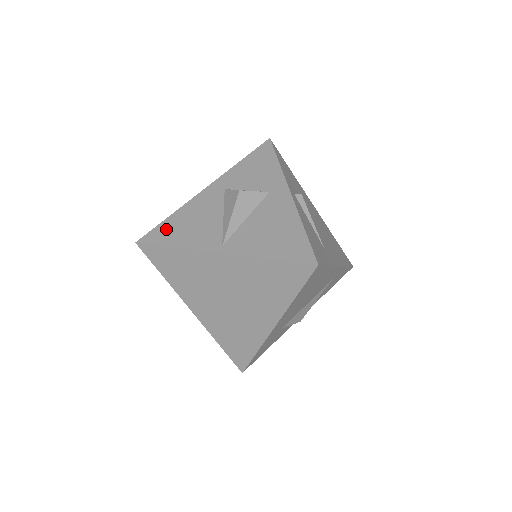
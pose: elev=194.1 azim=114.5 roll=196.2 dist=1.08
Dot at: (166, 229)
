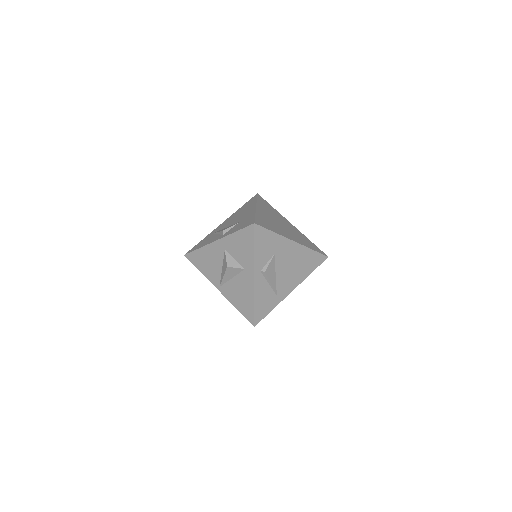
Dot at: (197, 257)
